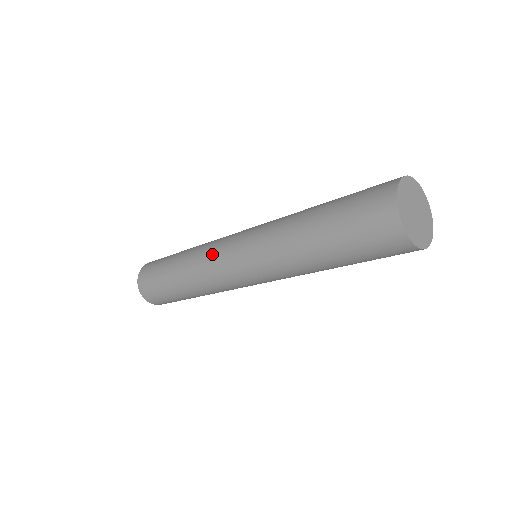
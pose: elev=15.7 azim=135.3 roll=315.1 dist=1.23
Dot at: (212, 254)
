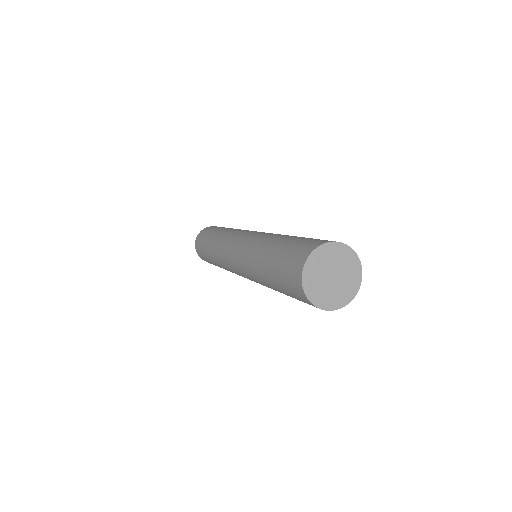
Dot at: (223, 253)
